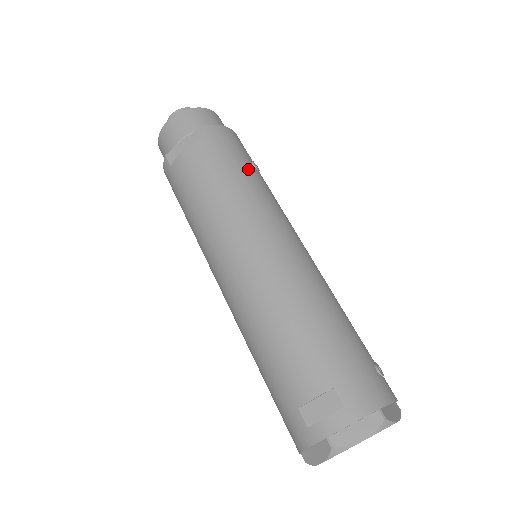
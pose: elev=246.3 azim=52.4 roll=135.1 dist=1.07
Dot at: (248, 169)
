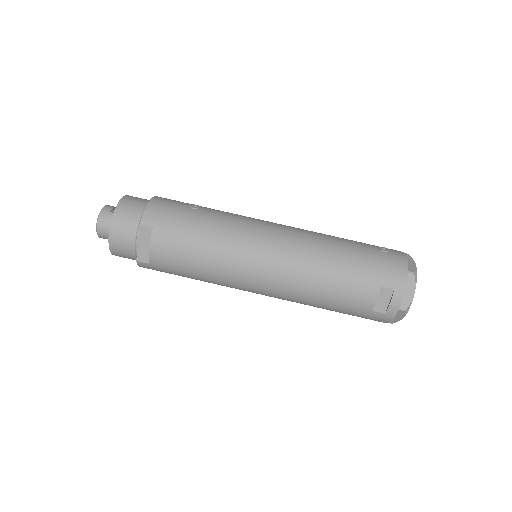
Dot at: (200, 218)
